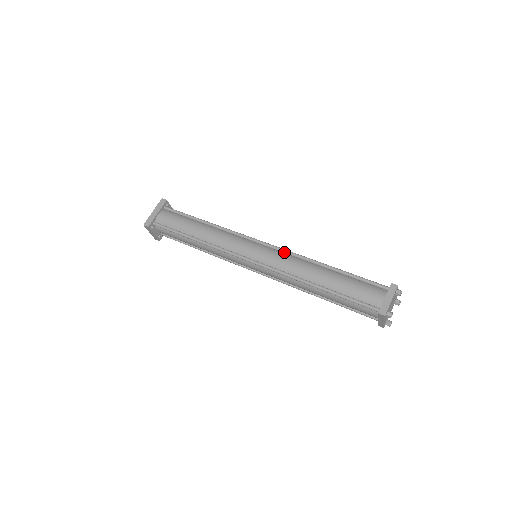
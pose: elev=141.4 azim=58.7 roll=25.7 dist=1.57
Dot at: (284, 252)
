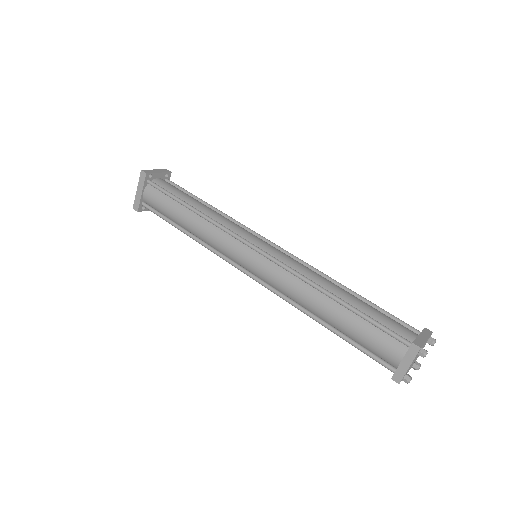
Dot at: (281, 267)
